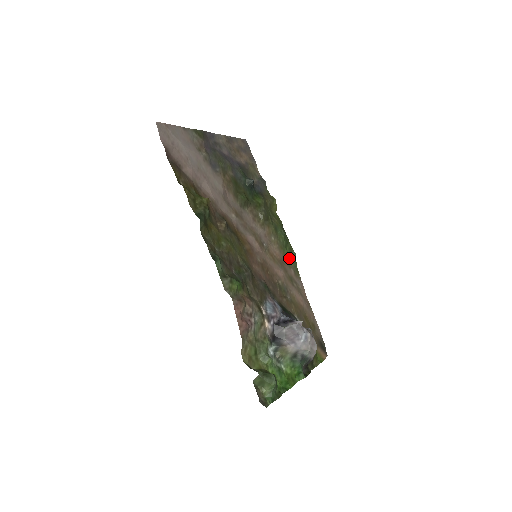
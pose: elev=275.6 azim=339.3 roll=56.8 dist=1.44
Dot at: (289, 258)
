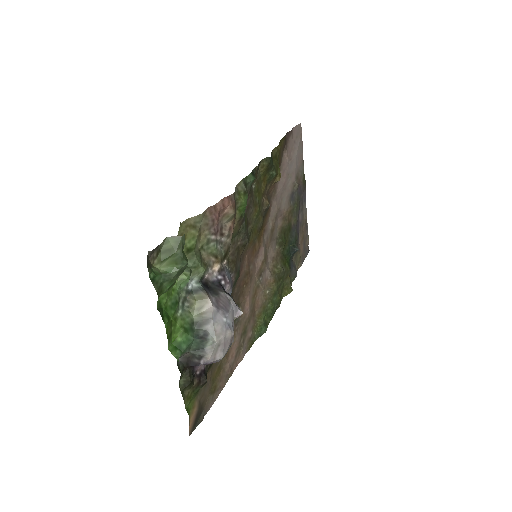
Dot at: (259, 324)
